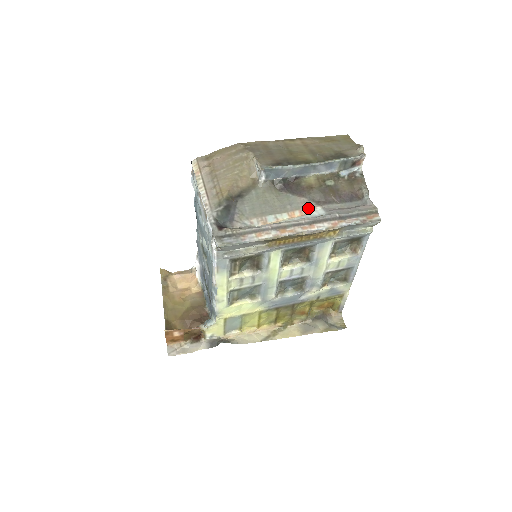
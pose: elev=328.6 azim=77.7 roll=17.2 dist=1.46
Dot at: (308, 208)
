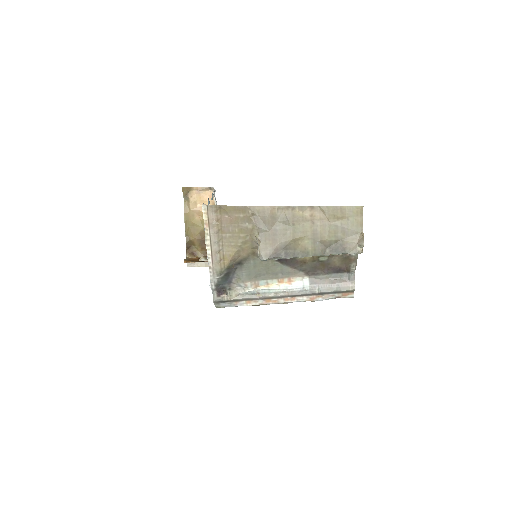
Dot at: (297, 277)
